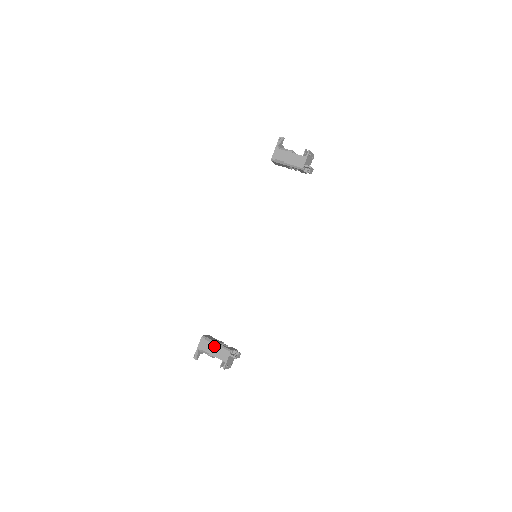
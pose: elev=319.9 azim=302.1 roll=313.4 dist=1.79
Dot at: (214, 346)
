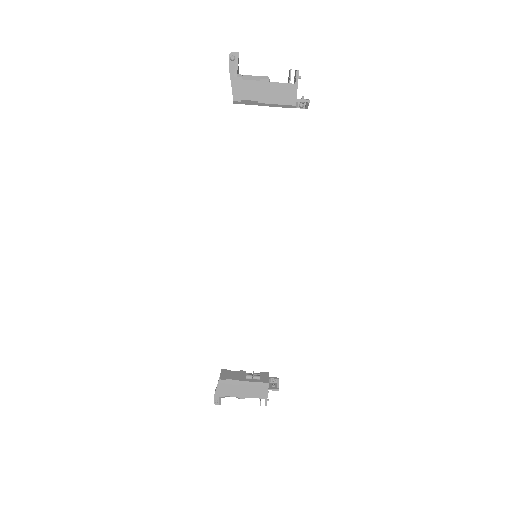
Dot at: (242, 387)
